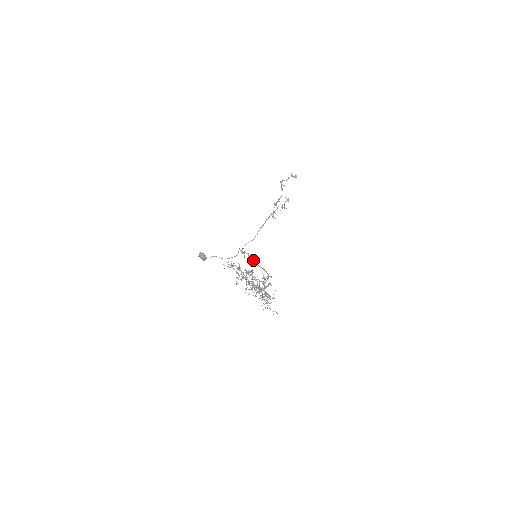
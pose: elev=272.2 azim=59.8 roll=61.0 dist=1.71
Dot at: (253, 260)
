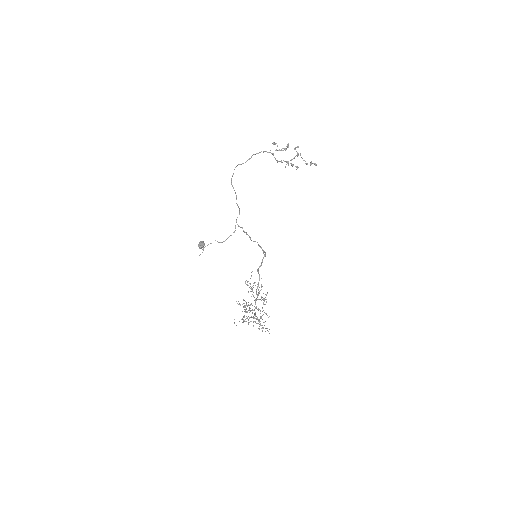
Dot at: (250, 239)
